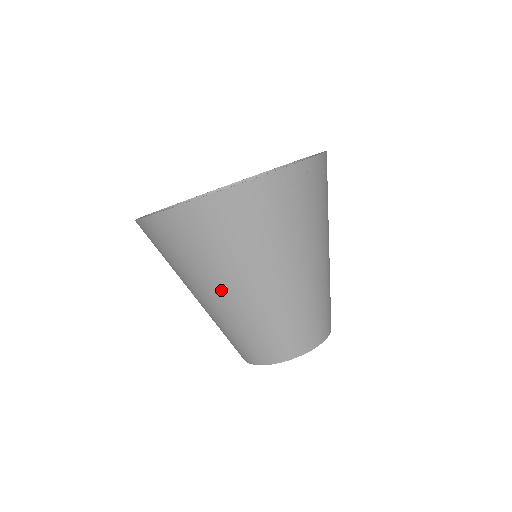
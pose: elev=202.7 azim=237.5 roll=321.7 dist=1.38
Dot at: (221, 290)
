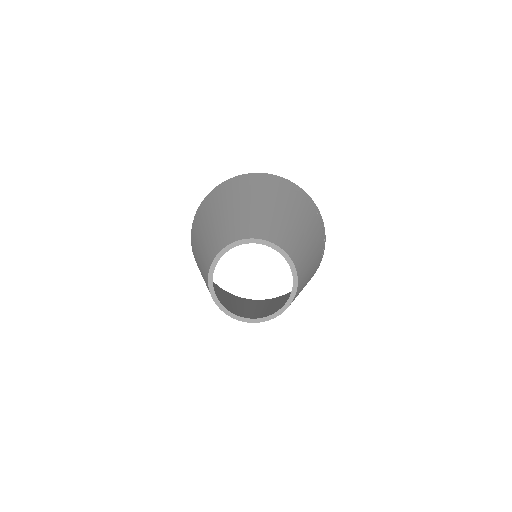
Dot at: (234, 203)
